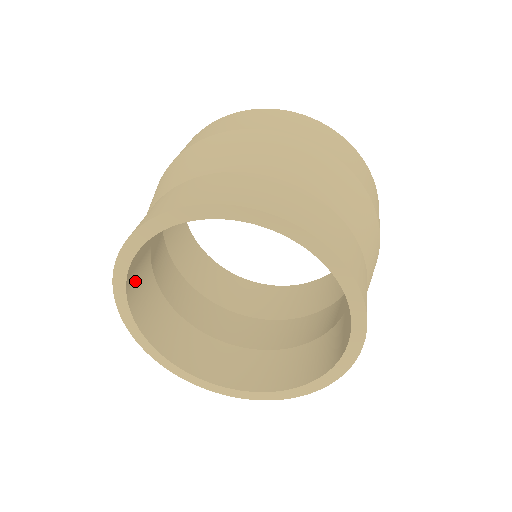
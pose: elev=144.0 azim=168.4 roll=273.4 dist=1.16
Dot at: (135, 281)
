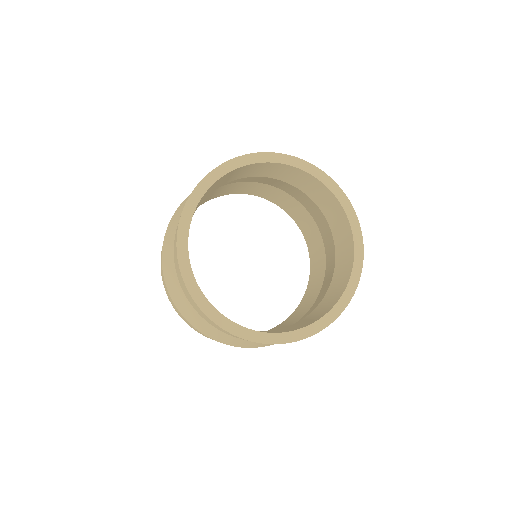
Dot at: (230, 175)
